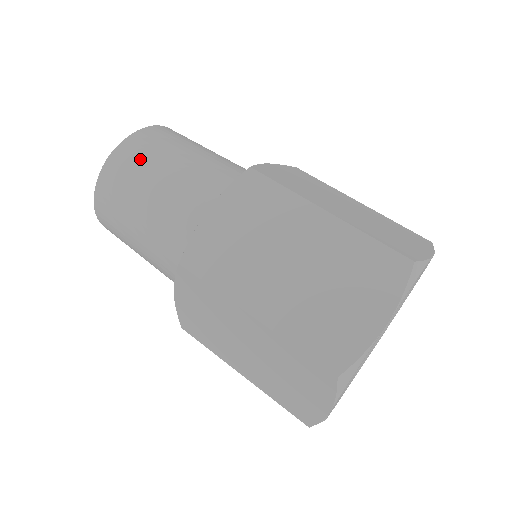
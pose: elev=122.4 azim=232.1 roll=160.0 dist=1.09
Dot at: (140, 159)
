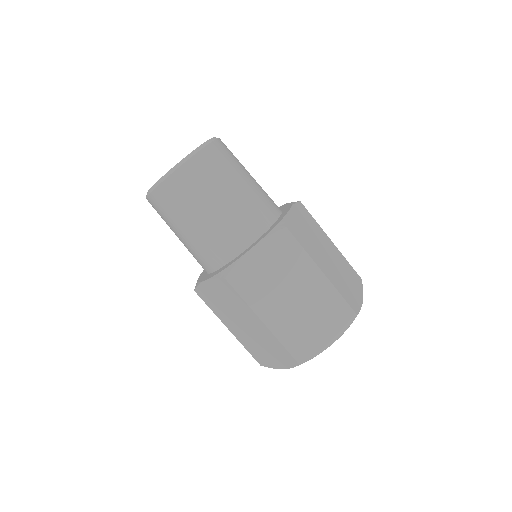
Dot at: (204, 180)
